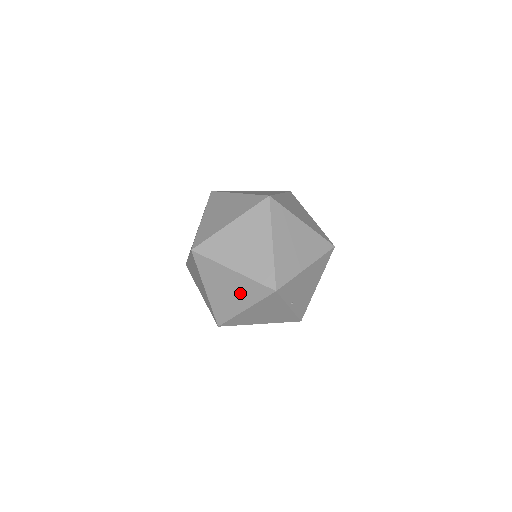
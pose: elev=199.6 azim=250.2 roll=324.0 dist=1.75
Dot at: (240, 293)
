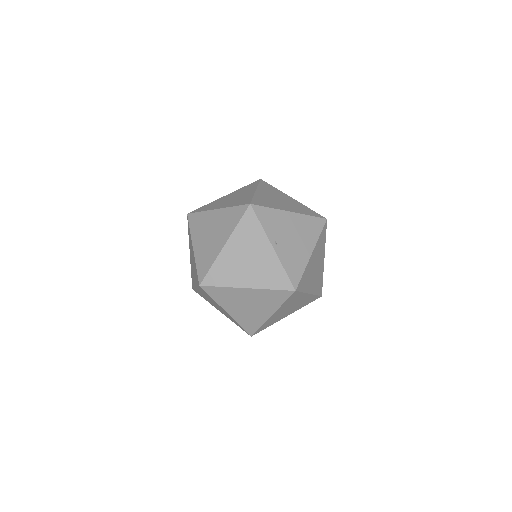
Dot at: (221, 229)
